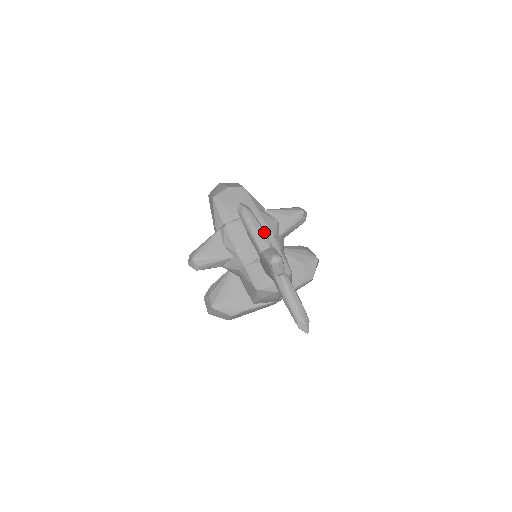
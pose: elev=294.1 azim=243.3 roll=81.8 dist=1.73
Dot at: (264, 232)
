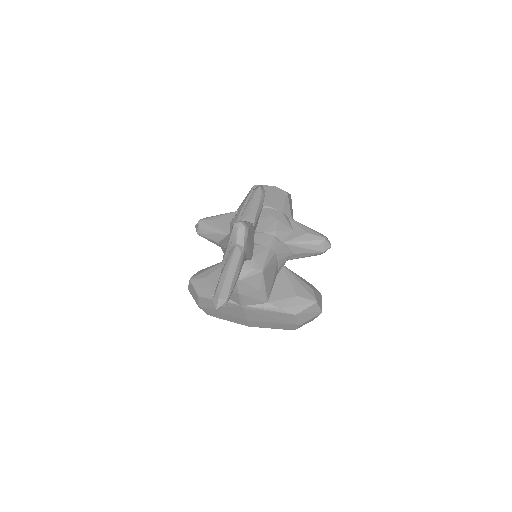
Dot at: (257, 210)
